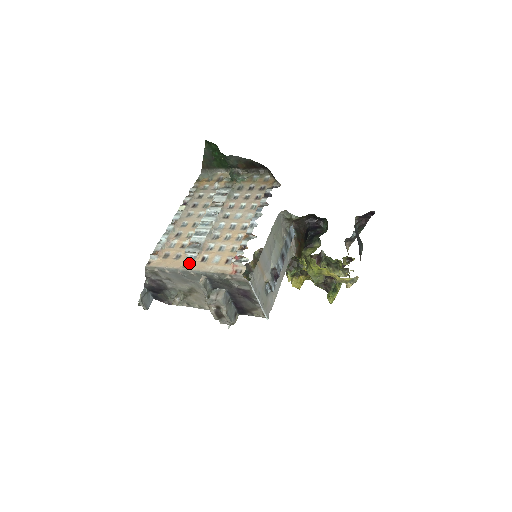
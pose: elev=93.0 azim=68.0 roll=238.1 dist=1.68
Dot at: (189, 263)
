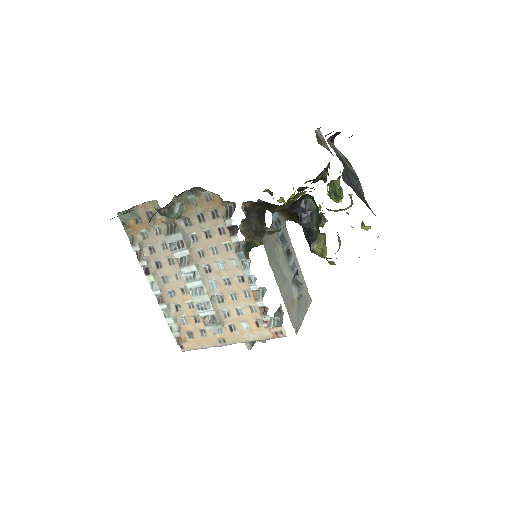
Dot at: (221, 338)
